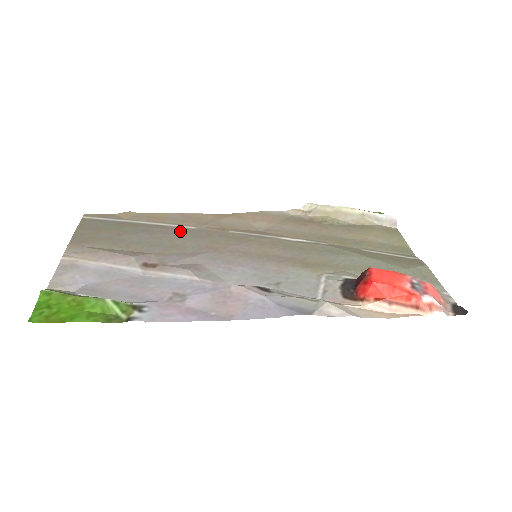
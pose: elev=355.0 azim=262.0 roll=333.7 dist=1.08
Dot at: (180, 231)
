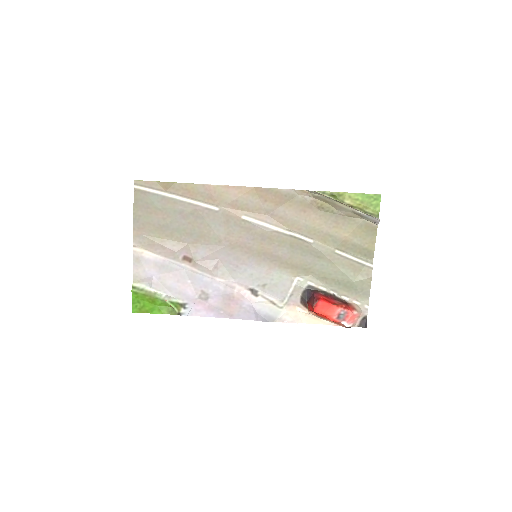
Dot at: (206, 215)
